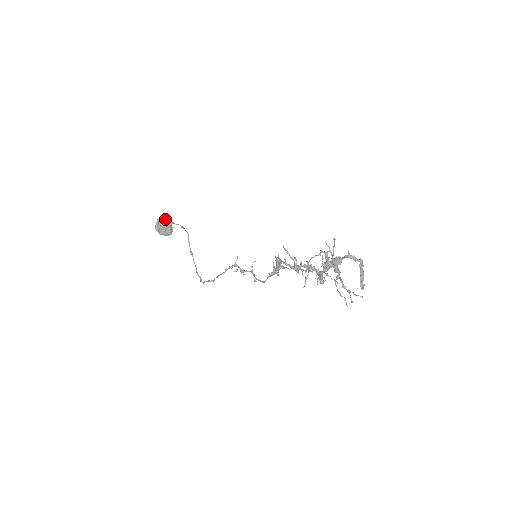
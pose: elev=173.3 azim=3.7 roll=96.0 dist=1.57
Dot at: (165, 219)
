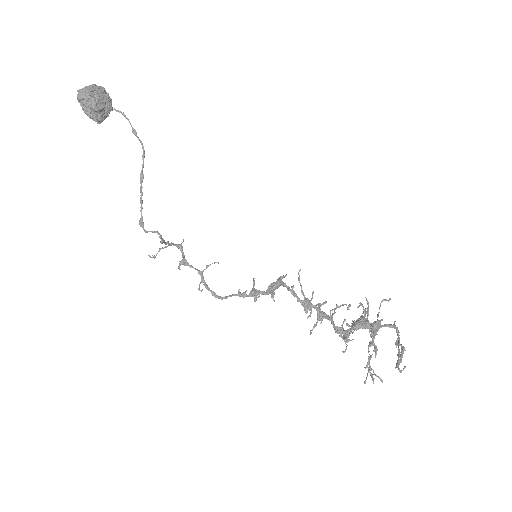
Dot at: occluded
